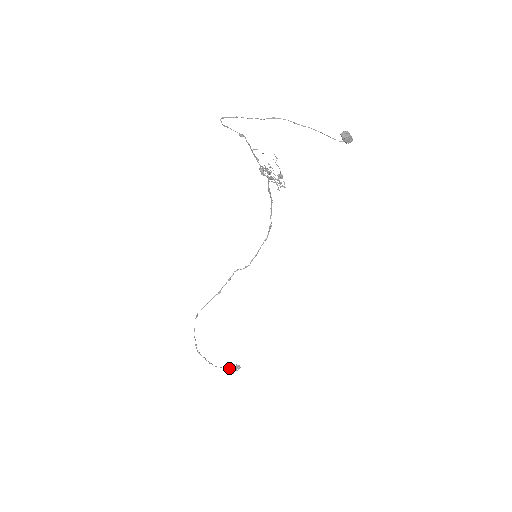
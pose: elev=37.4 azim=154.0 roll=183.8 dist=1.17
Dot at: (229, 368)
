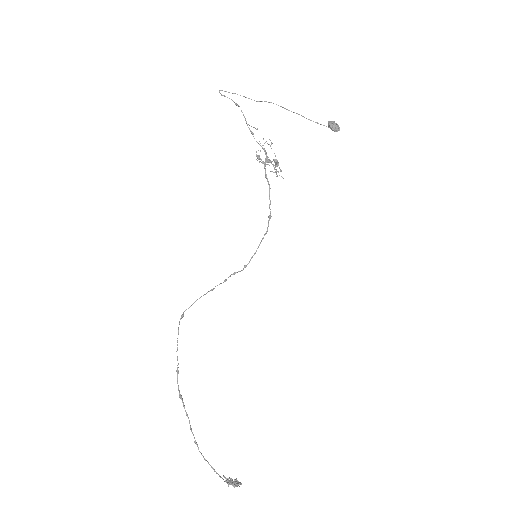
Dot at: occluded
